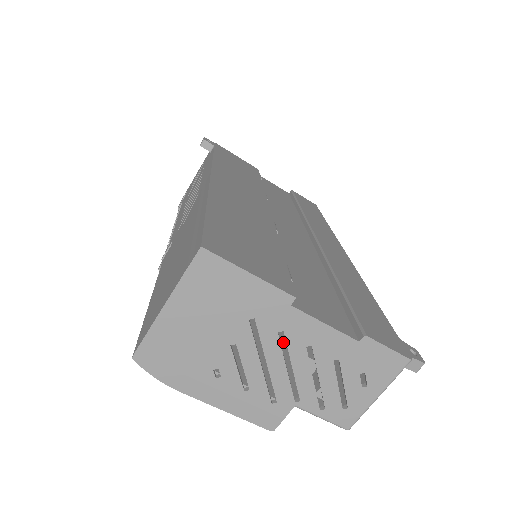
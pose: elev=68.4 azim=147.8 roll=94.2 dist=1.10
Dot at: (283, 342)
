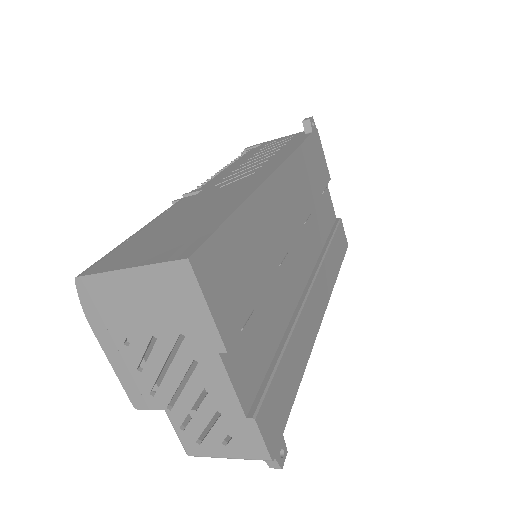
Dot at: occluded
